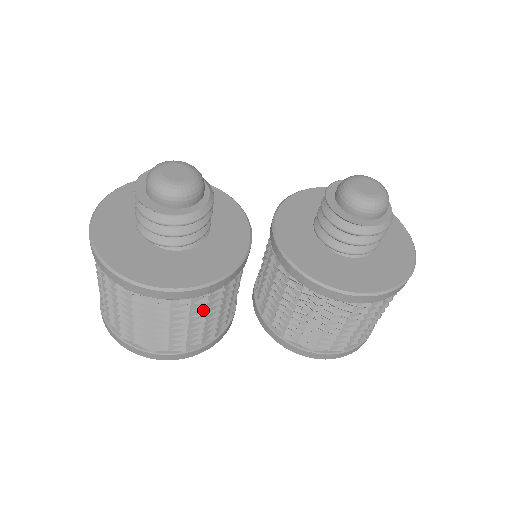
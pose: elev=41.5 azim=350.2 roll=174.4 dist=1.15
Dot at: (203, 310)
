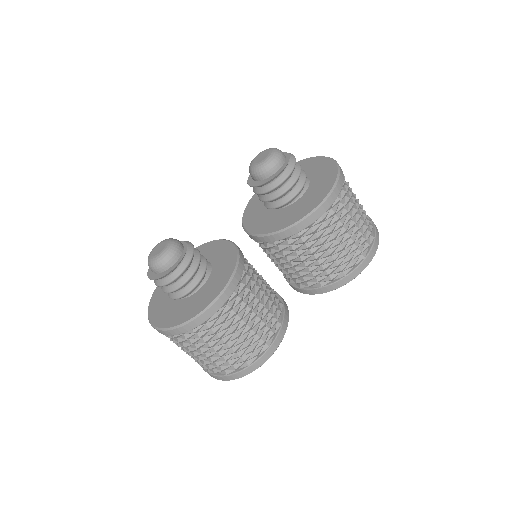
Dot at: (246, 308)
